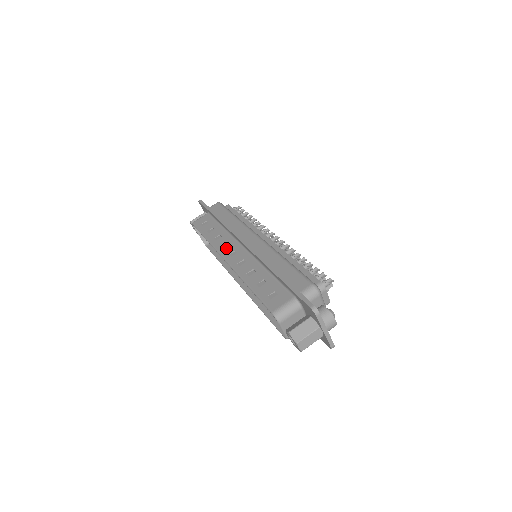
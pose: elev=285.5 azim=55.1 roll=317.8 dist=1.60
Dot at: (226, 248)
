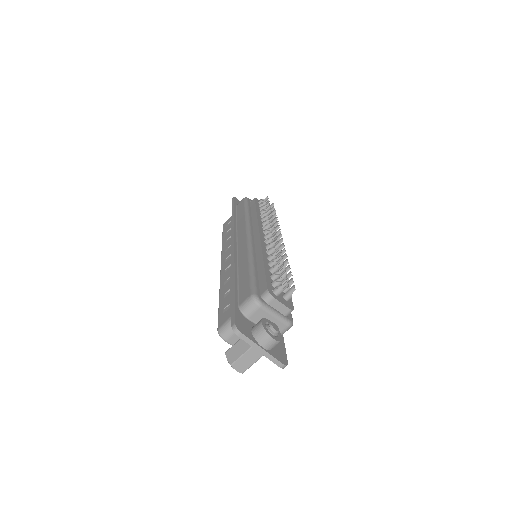
Dot at: (227, 252)
